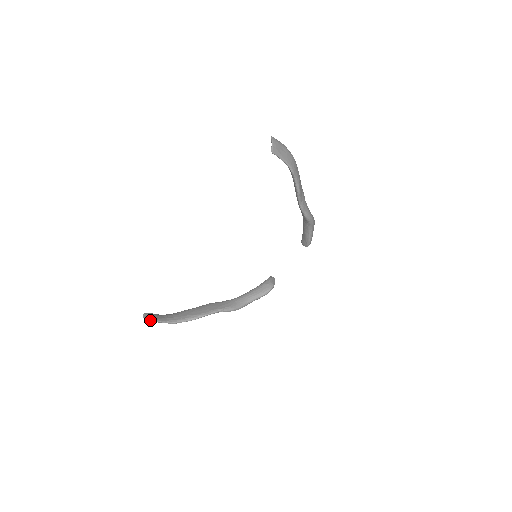
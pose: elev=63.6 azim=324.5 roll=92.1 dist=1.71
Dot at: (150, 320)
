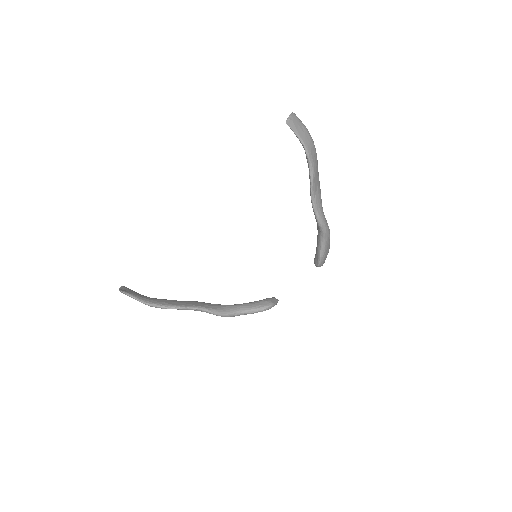
Dot at: (123, 291)
